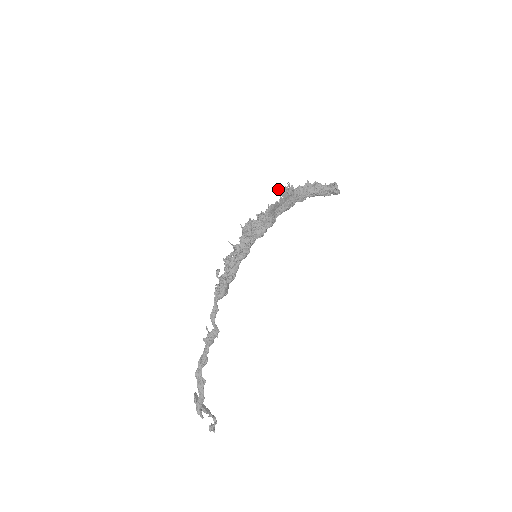
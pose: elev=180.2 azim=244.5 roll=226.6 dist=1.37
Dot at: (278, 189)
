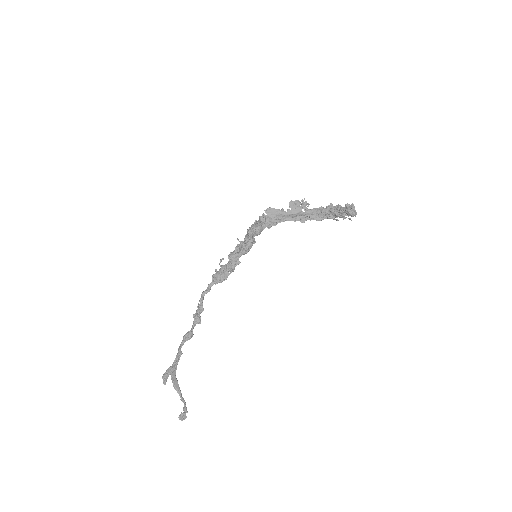
Dot at: (291, 202)
